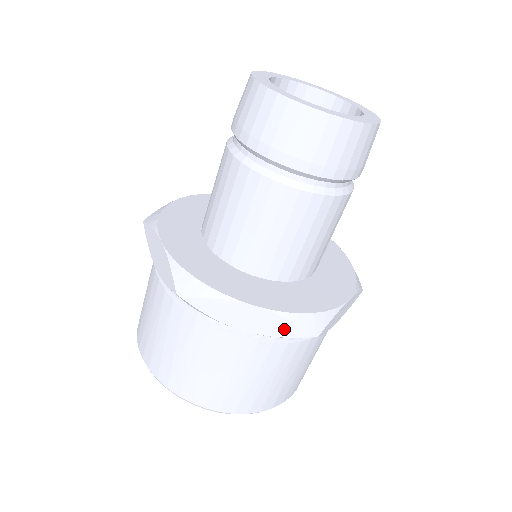
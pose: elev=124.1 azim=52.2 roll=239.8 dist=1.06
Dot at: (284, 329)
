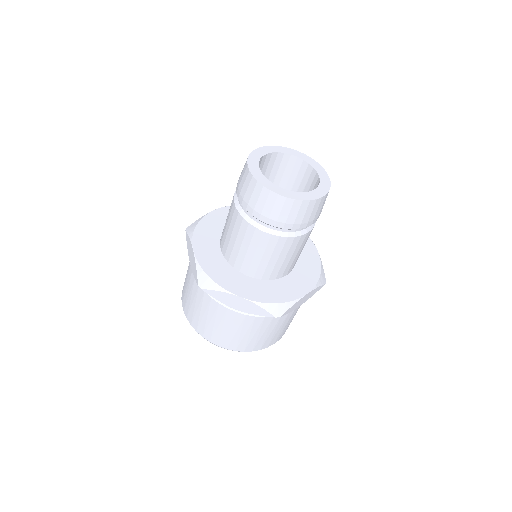
Dot at: (259, 311)
